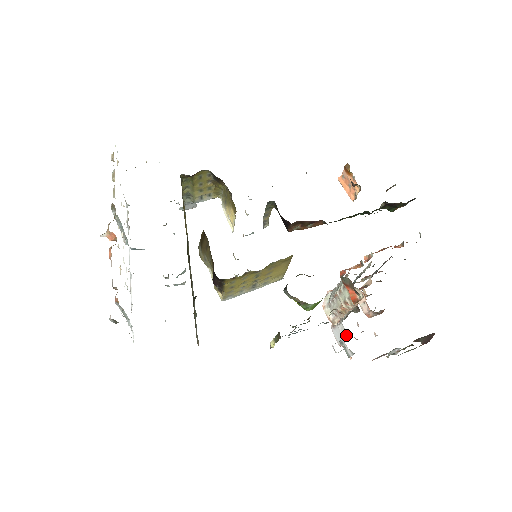
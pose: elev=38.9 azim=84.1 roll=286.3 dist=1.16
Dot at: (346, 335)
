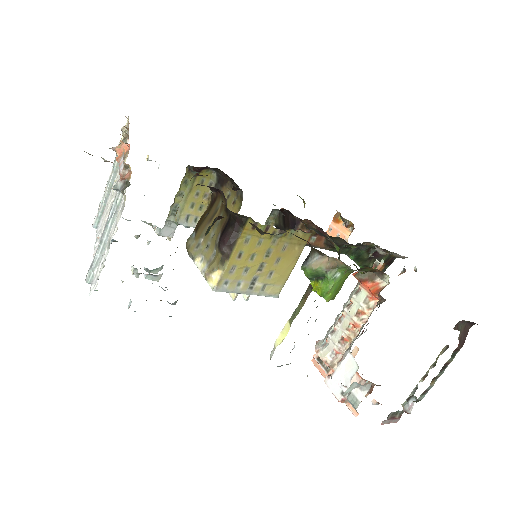
Dot at: (356, 367)
